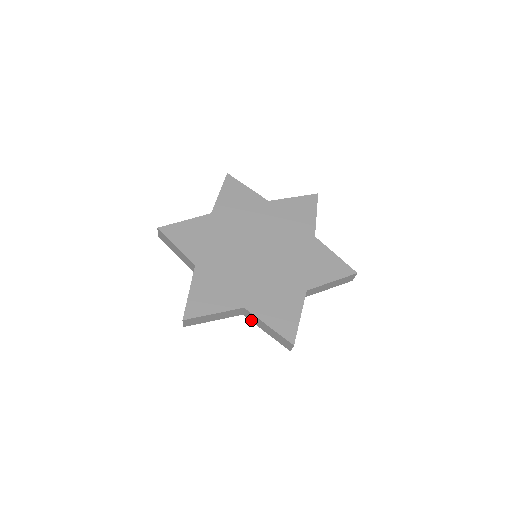
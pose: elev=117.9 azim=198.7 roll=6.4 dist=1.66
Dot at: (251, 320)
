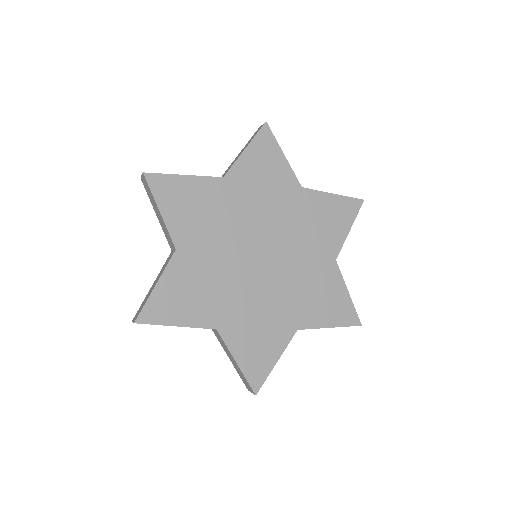
Dot at: occluded
